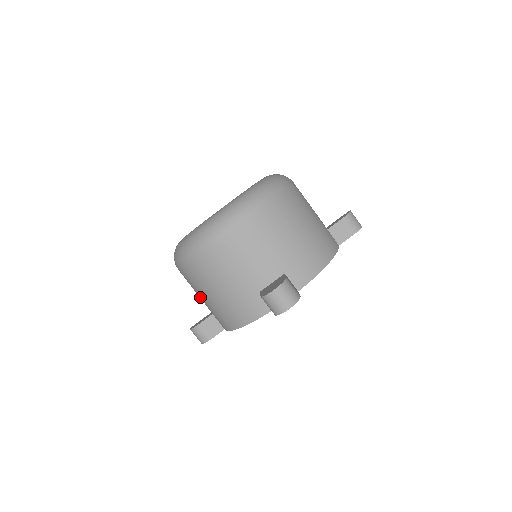
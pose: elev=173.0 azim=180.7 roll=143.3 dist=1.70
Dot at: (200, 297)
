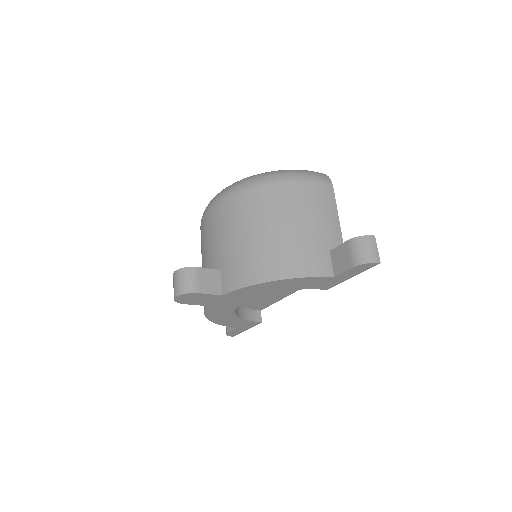
Dot at: occluded
